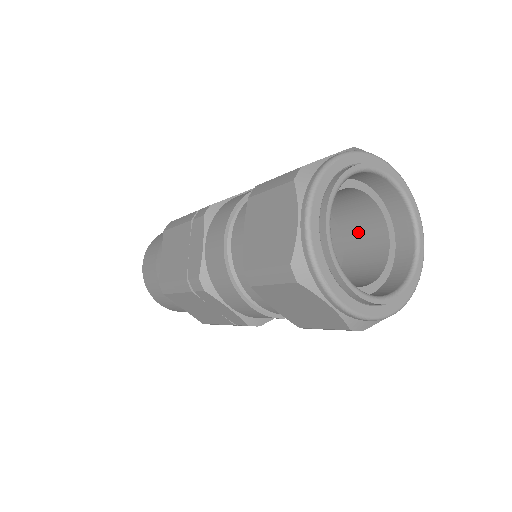
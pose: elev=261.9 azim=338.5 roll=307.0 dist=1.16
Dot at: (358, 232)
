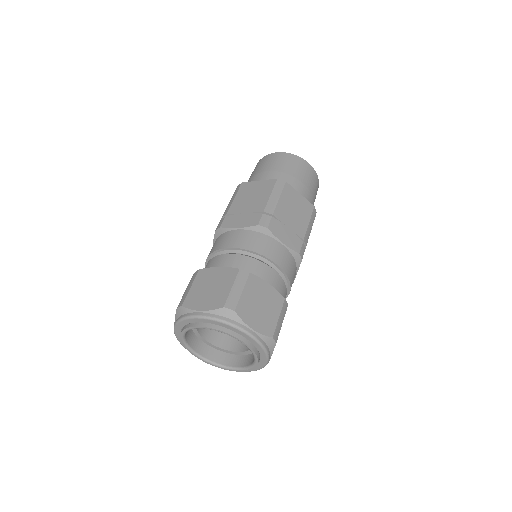
Dot at: occluded
